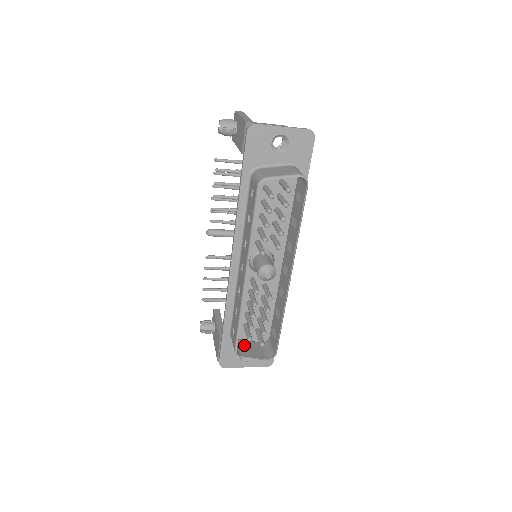
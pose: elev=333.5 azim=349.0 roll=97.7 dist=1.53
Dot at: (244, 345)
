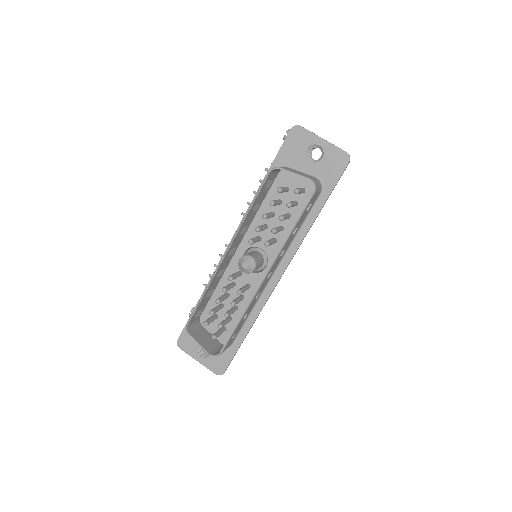
Dot at: (202, 332)
